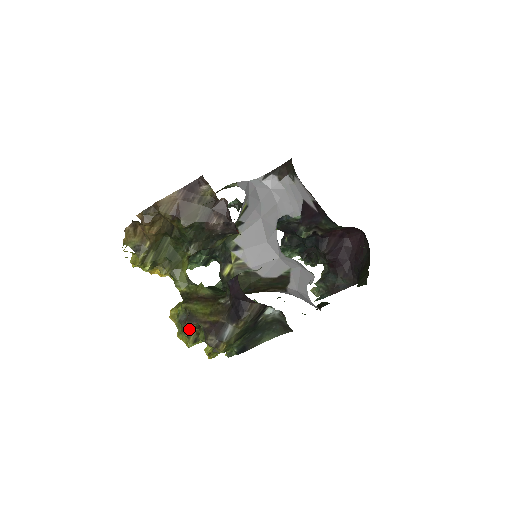
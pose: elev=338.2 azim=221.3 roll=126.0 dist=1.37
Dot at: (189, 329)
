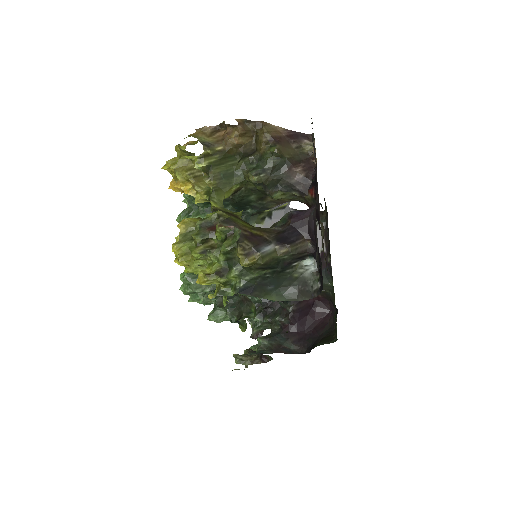
Dot at: (221, 228)
